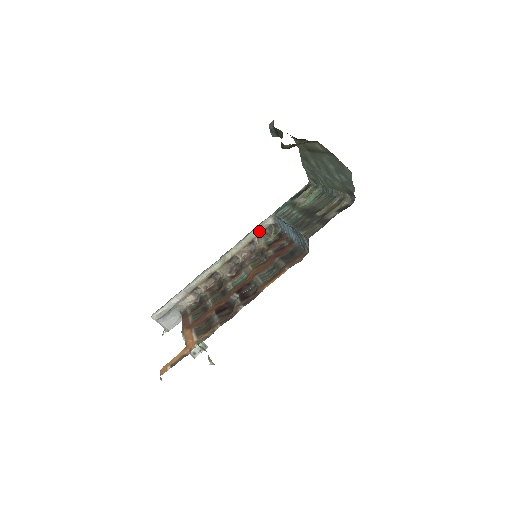
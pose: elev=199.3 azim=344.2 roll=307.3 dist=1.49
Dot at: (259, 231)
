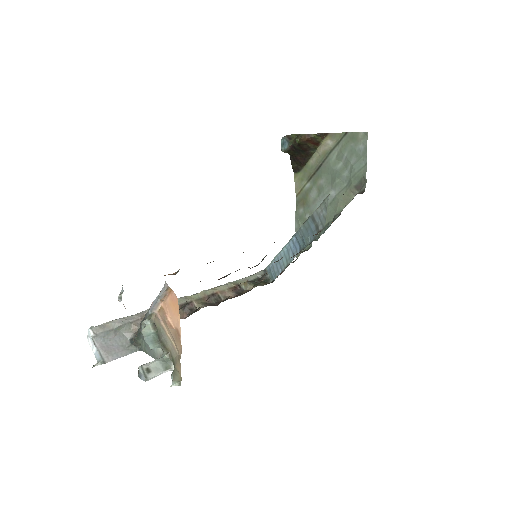
Dot at: (247, 280)
